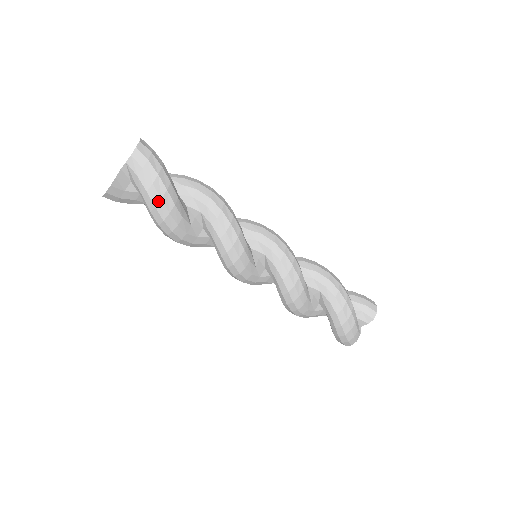
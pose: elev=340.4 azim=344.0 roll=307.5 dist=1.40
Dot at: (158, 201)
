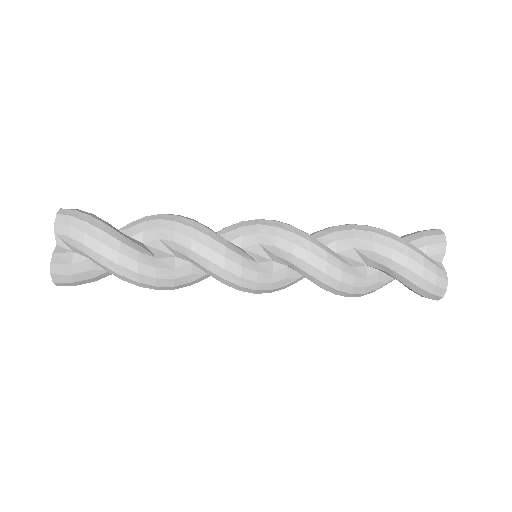
Dot at: (100, 247)
